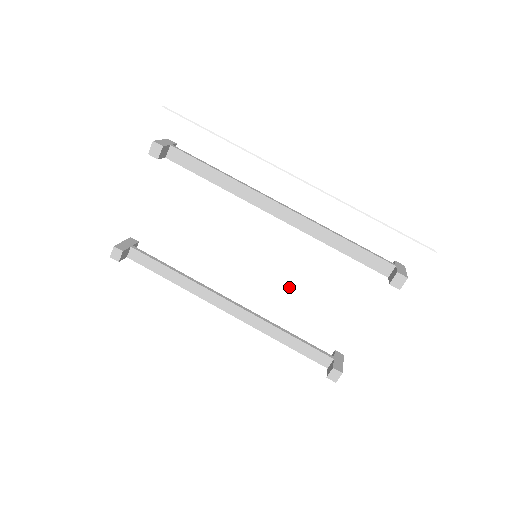
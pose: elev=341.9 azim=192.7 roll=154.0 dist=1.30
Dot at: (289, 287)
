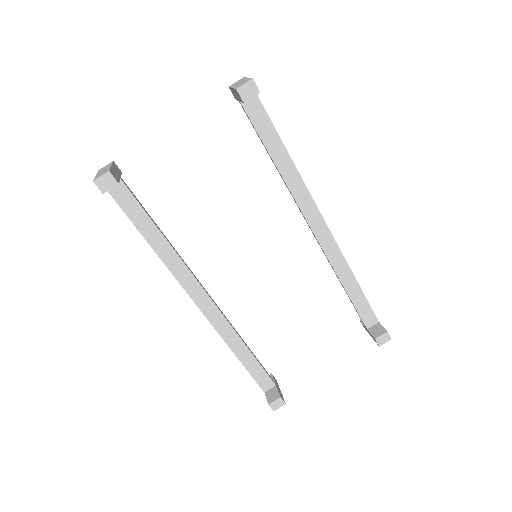
Dot at: (268, 300)
